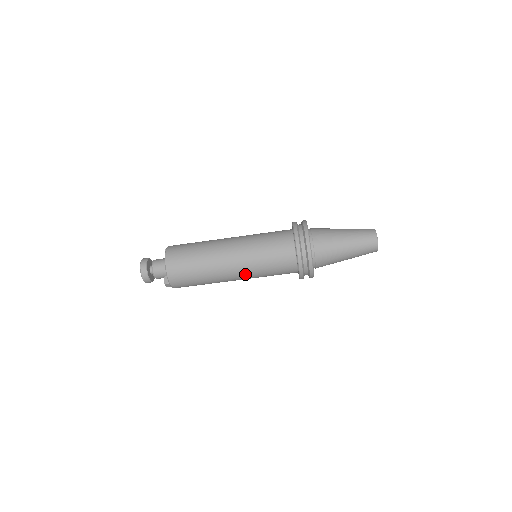
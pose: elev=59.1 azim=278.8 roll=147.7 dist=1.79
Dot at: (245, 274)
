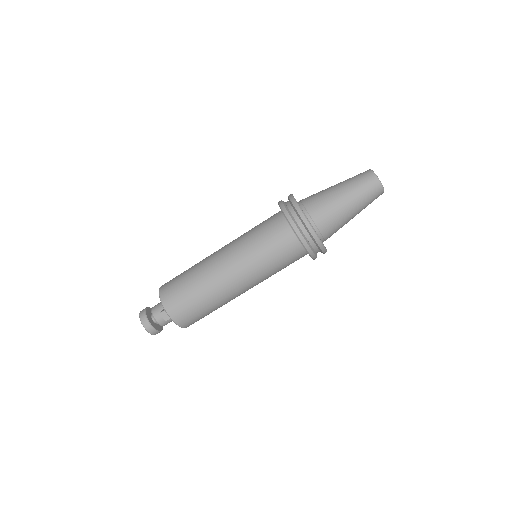
Dot at: (239, 263)
